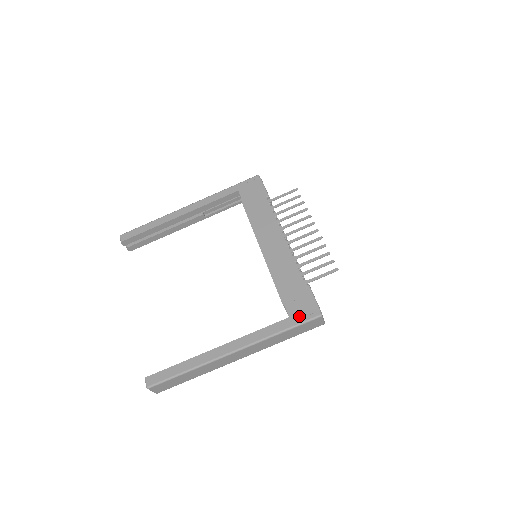
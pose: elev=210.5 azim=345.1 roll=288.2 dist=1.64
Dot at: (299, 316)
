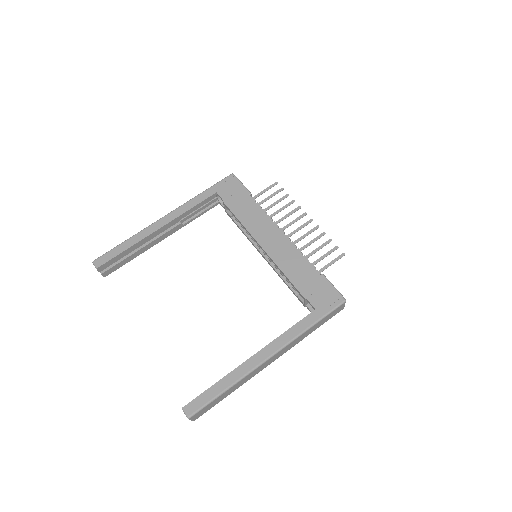
Dot at: (325, 306)
